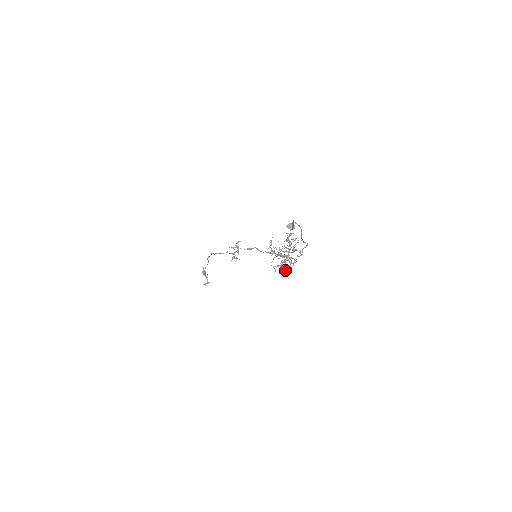
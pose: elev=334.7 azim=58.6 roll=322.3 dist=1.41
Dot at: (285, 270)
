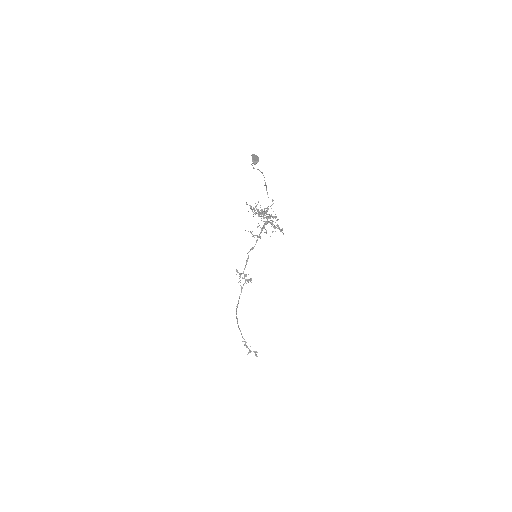
Dot at: (279, 228)
